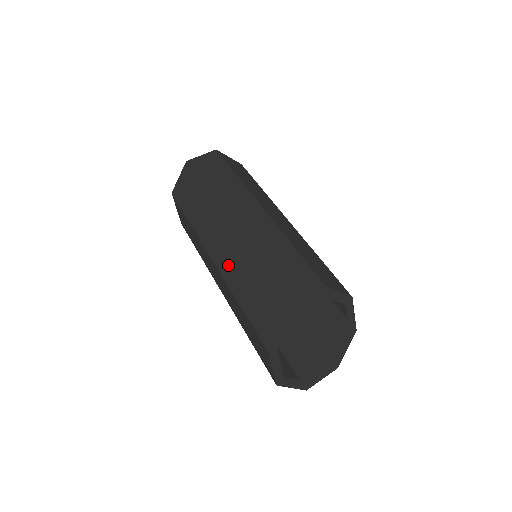
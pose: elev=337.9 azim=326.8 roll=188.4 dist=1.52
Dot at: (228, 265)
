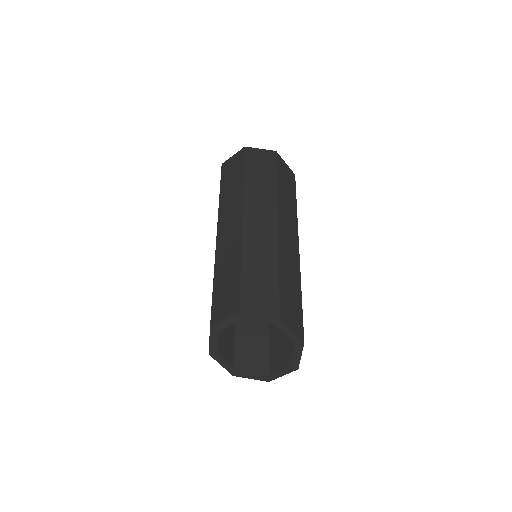
Dot at: occluded
